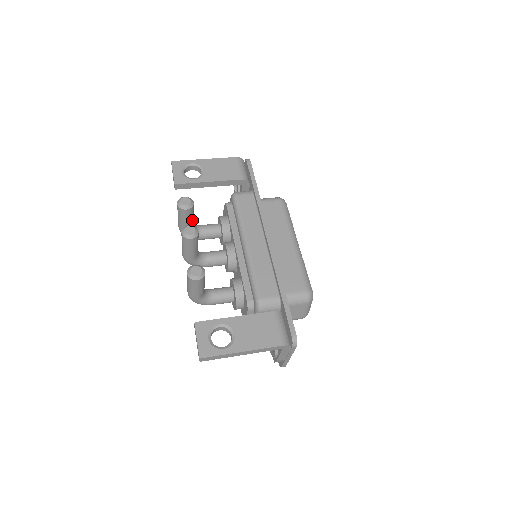
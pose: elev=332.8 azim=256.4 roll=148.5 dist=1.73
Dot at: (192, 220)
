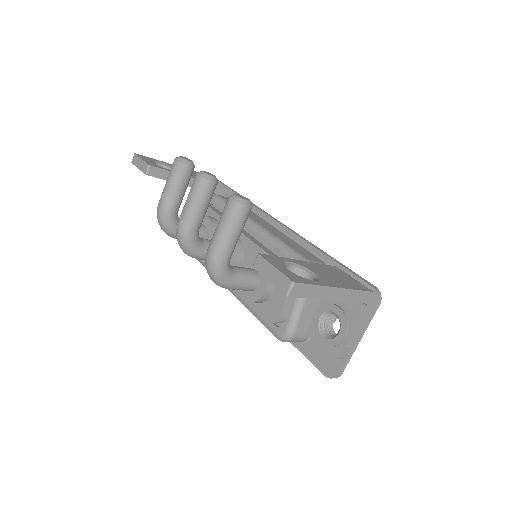
Dot at: (184, 194)
